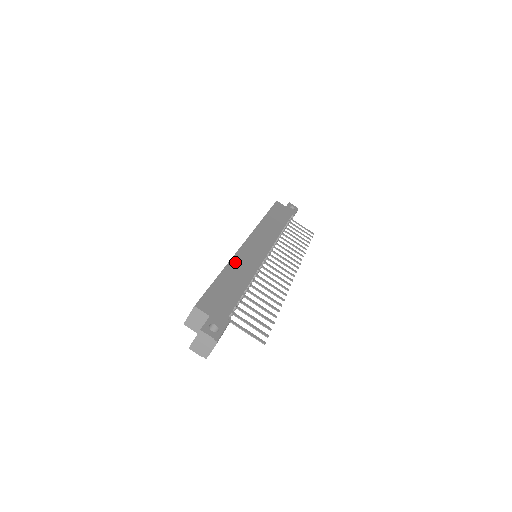
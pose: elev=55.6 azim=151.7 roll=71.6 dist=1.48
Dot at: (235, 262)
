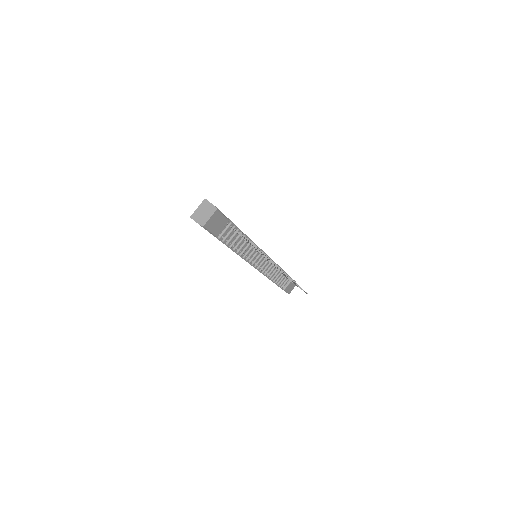
Dot at: occluded
